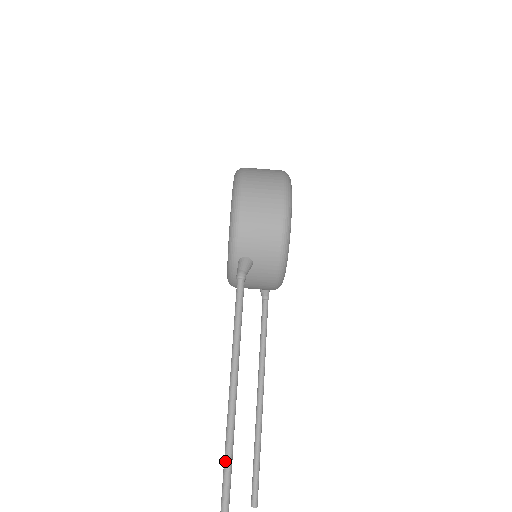
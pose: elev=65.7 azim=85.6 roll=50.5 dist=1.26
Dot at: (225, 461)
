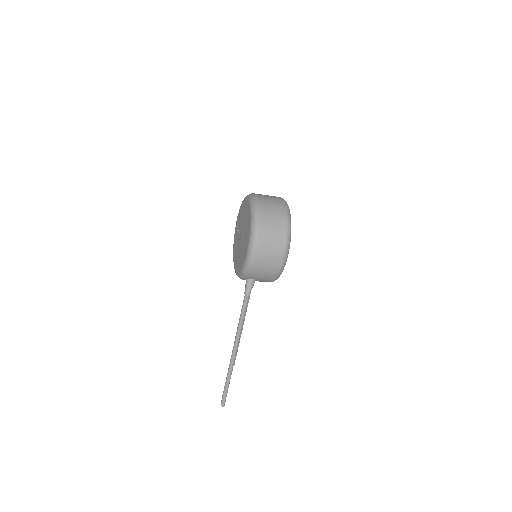
Dot at: (227, 378)
